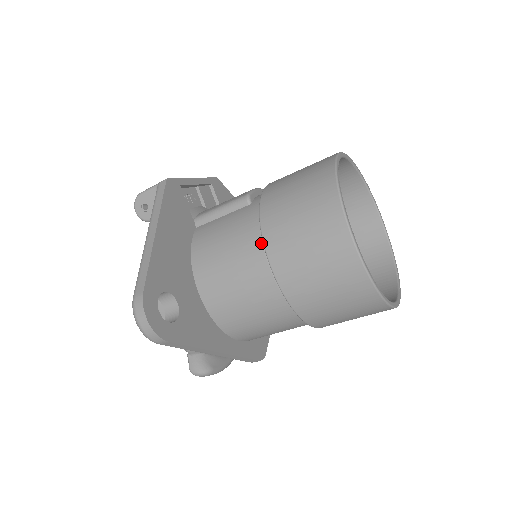
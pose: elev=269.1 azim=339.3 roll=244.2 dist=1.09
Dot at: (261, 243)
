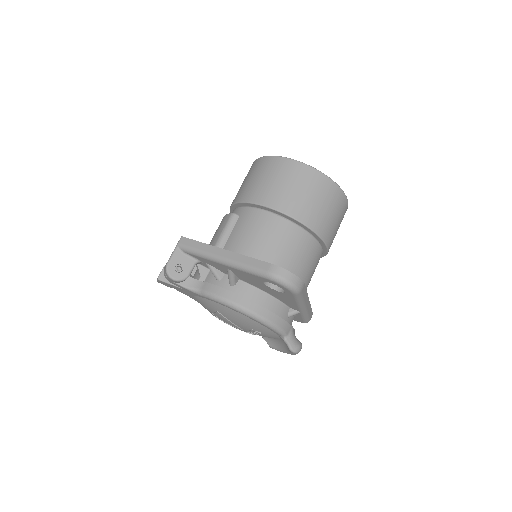
Dot at: (277, 216)
